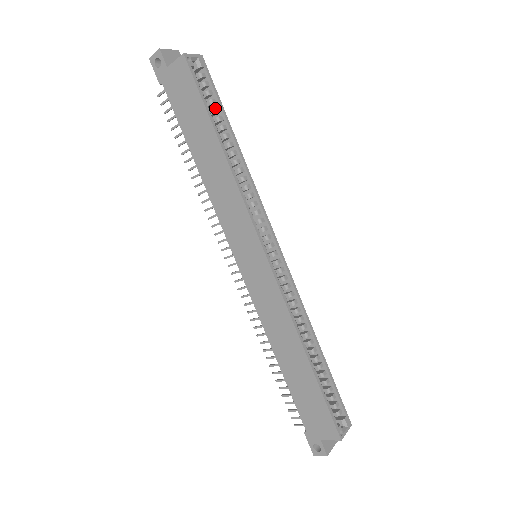
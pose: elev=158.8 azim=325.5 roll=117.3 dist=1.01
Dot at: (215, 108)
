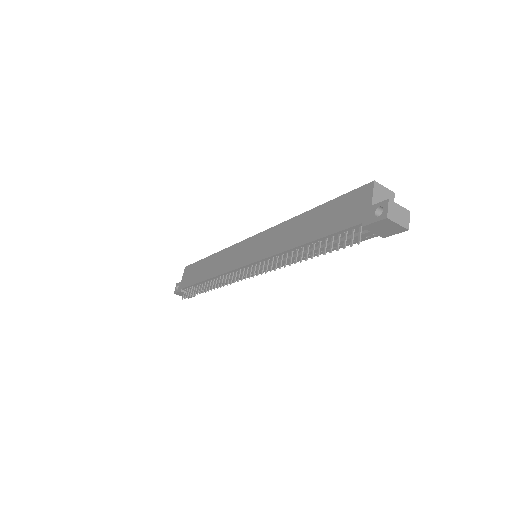
Dot at: occluded
